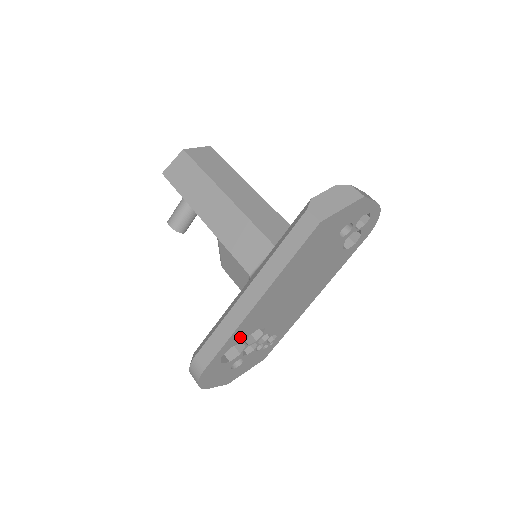
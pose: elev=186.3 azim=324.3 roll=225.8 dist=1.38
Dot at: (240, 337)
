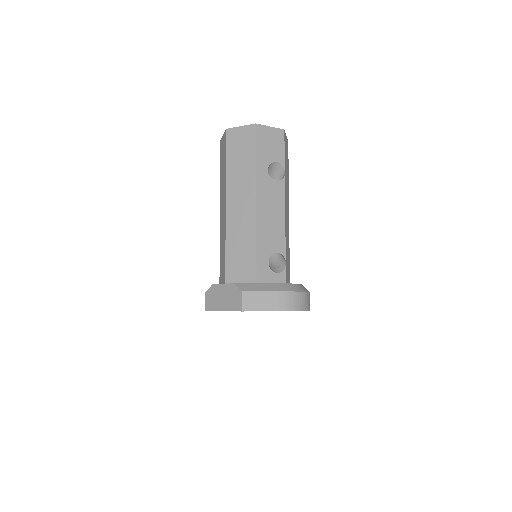
Dot at: occluded
